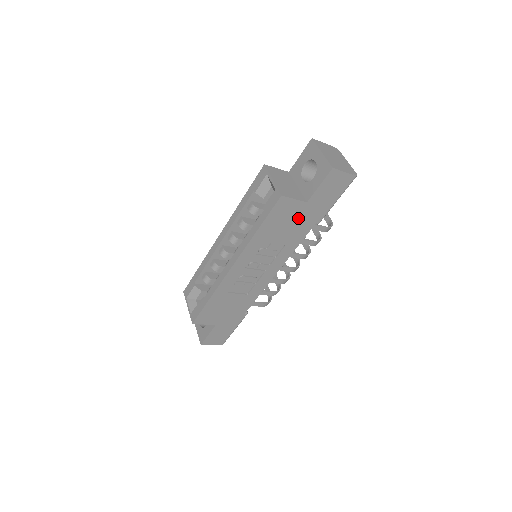
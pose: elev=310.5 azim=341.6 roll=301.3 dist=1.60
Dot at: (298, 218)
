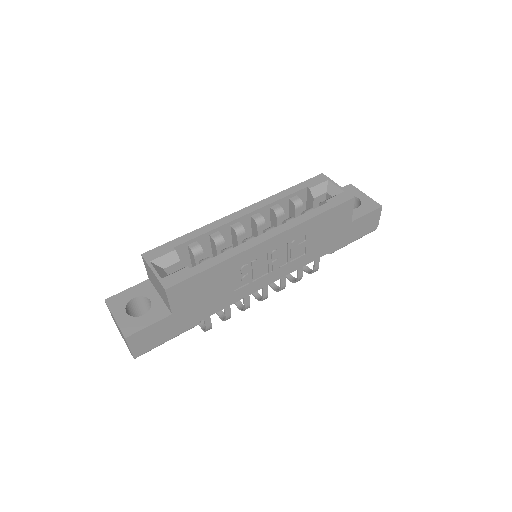
Dot at: (335, 232)
